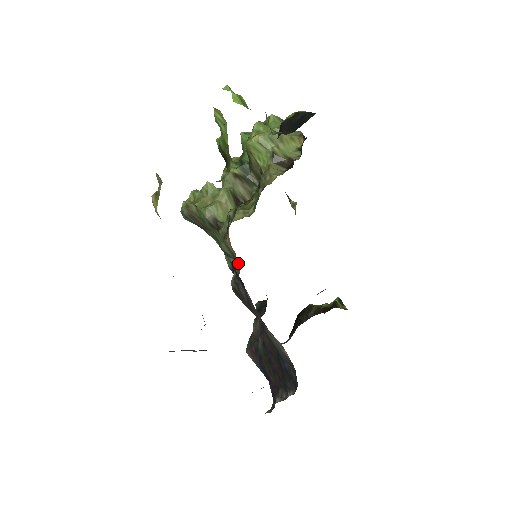
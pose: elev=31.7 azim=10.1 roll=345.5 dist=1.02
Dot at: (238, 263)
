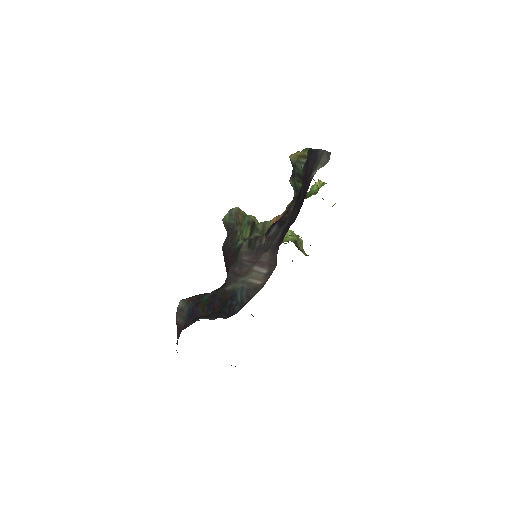
Dot at: occluded
